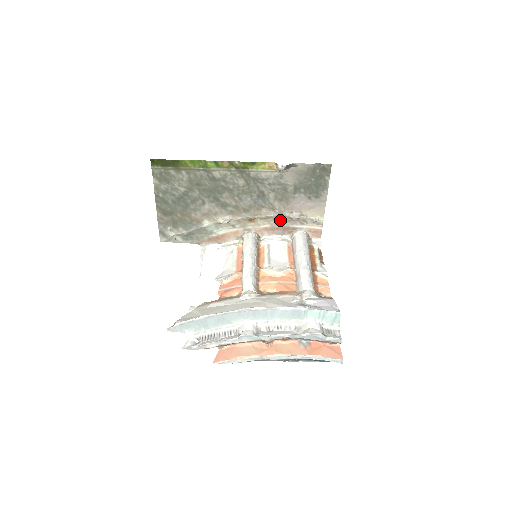
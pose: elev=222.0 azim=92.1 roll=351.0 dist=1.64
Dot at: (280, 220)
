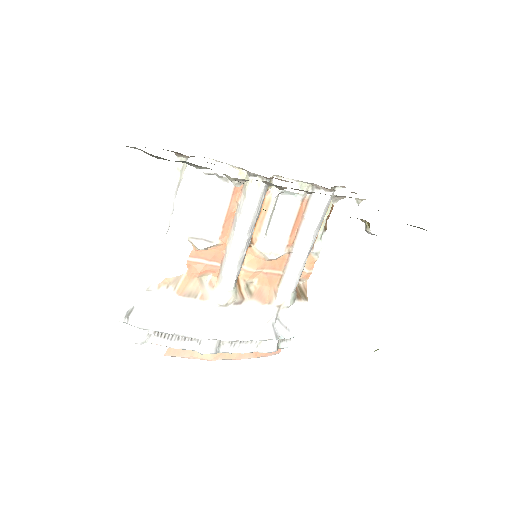
Dot at: occluded
